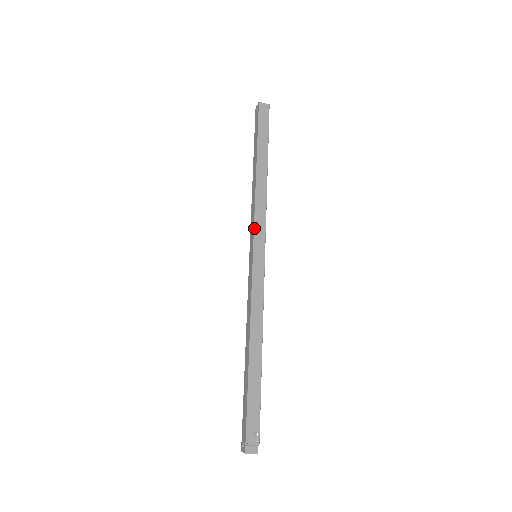
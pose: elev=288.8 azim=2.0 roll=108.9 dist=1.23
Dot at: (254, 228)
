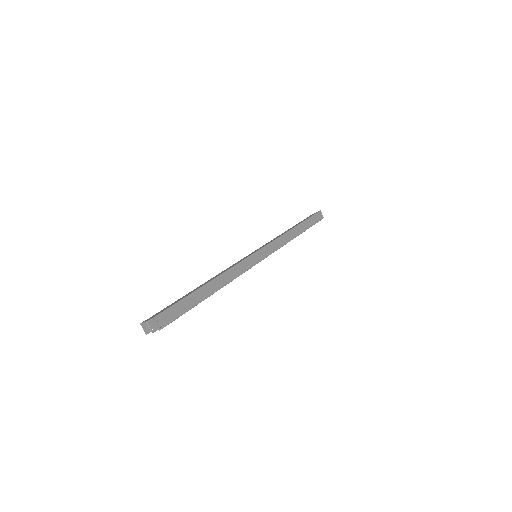
Dot at: (269, 243)
